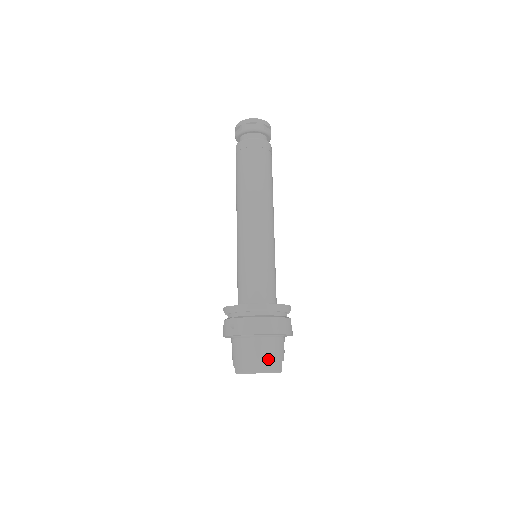
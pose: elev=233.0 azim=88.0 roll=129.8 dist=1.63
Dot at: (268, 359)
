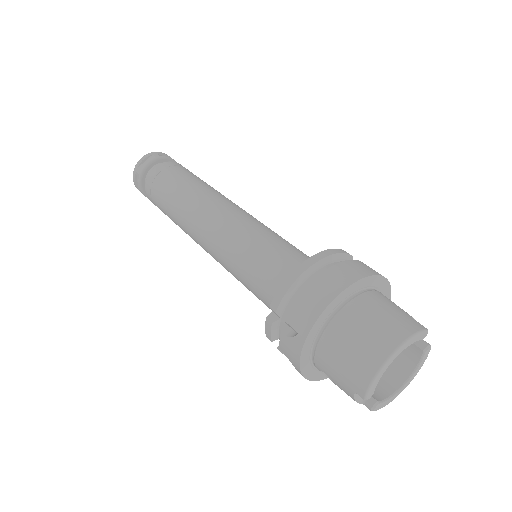
Dot at: (386, 323)
